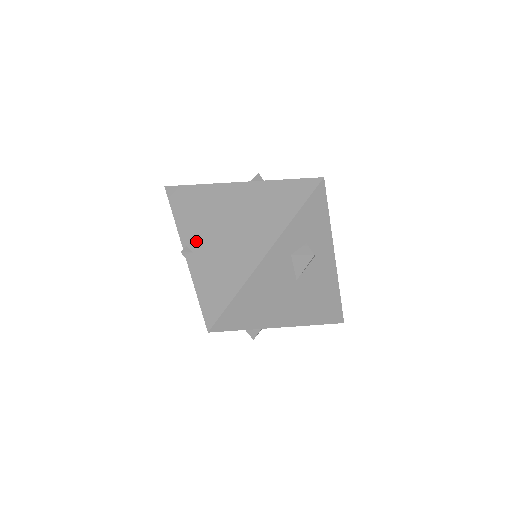
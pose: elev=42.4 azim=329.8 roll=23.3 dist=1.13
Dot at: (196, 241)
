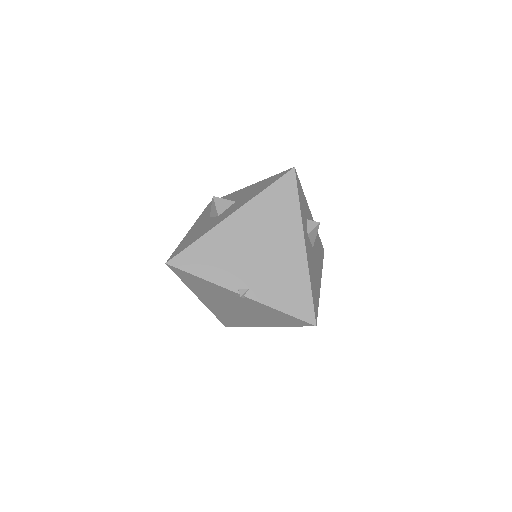
Dot at: (243, 280)
